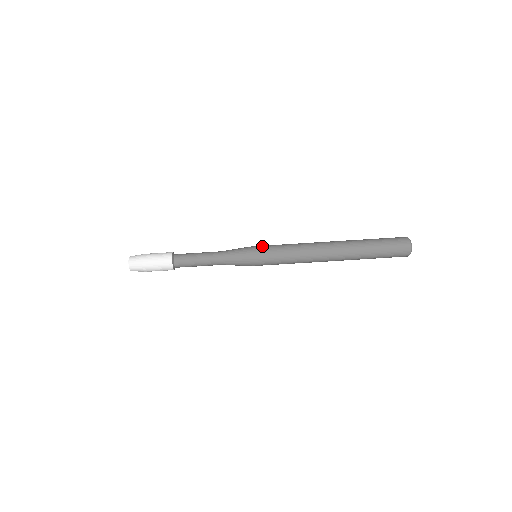
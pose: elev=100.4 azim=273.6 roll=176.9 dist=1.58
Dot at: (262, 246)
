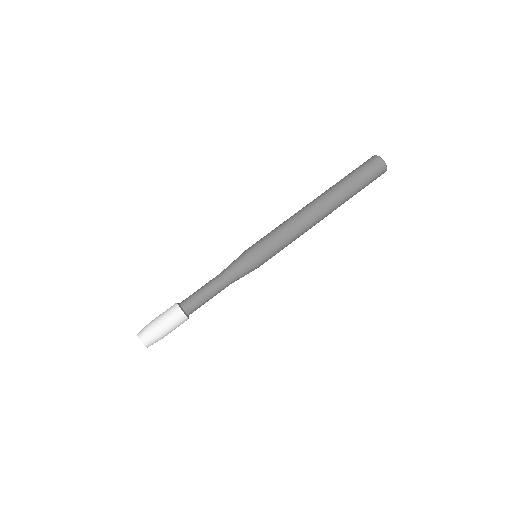
Dot at: (255, 243)
